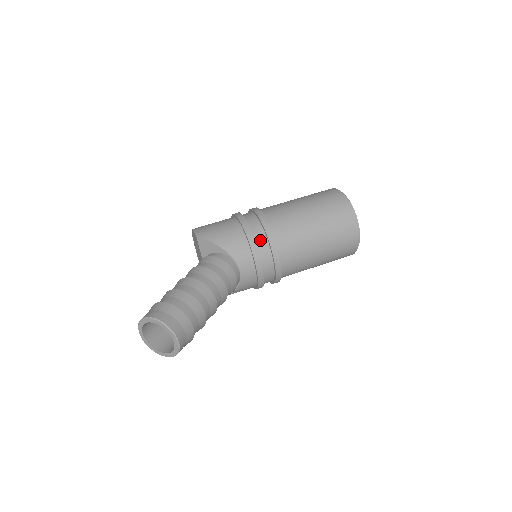
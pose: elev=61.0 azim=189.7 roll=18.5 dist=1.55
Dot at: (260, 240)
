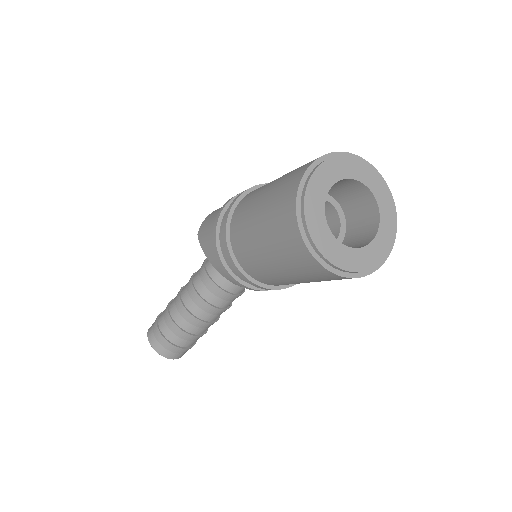
Dot at: (226, 256)
